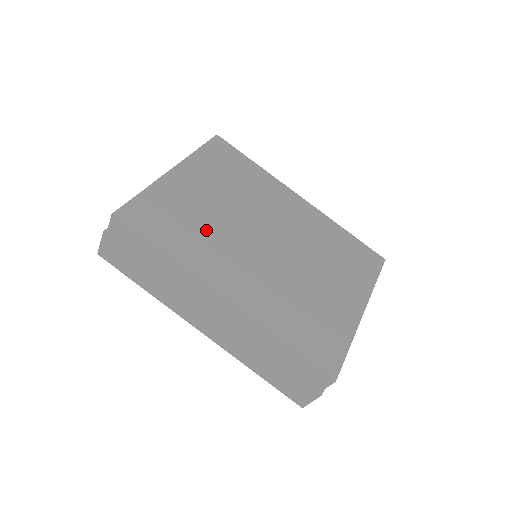
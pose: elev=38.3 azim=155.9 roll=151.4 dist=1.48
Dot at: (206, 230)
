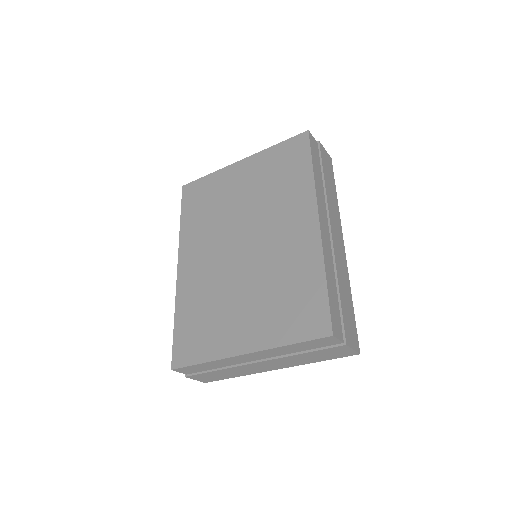
Dot at: (213, 217)
